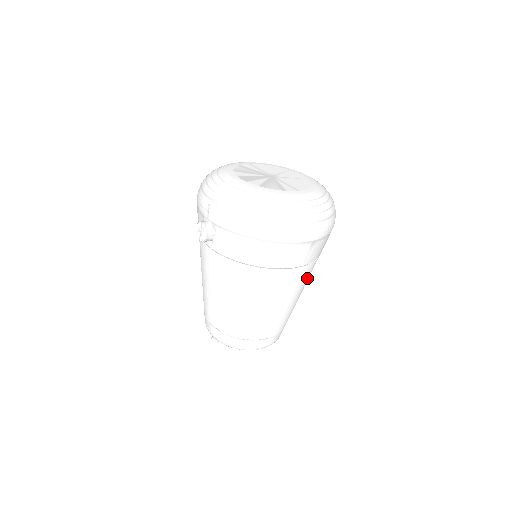
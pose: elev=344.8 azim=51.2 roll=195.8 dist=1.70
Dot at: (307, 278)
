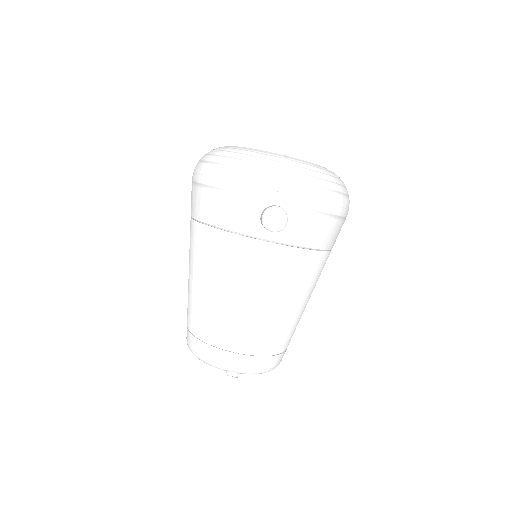
Dot at: occluded
